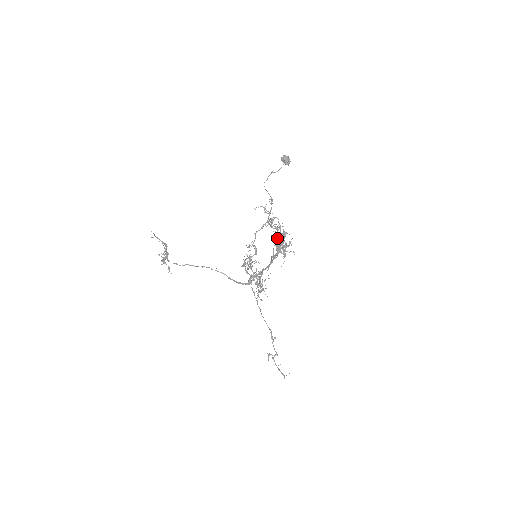
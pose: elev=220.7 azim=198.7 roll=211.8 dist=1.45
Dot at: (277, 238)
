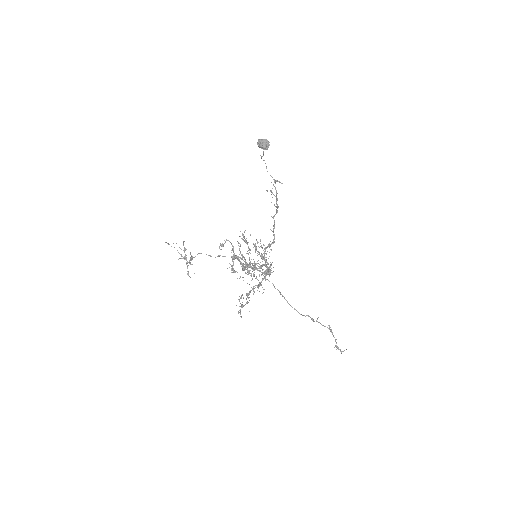
Dot at: (237, 259)
